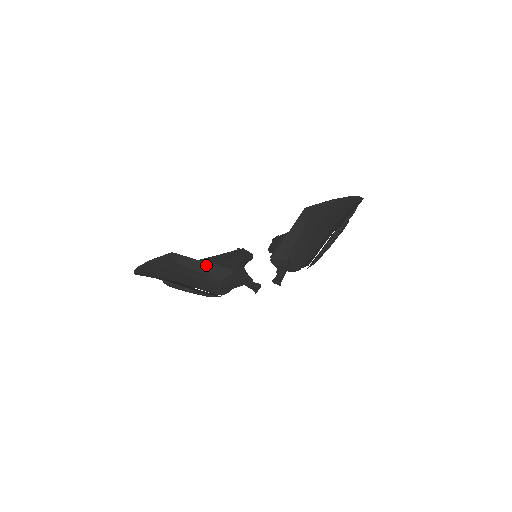
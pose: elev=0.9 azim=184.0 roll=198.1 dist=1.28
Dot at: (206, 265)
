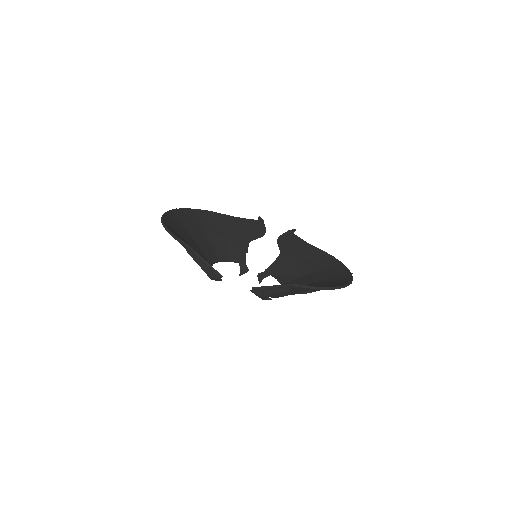
Dot at: (206, 265)
